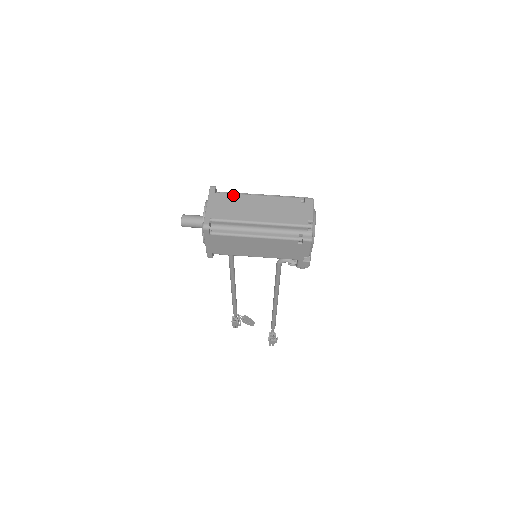
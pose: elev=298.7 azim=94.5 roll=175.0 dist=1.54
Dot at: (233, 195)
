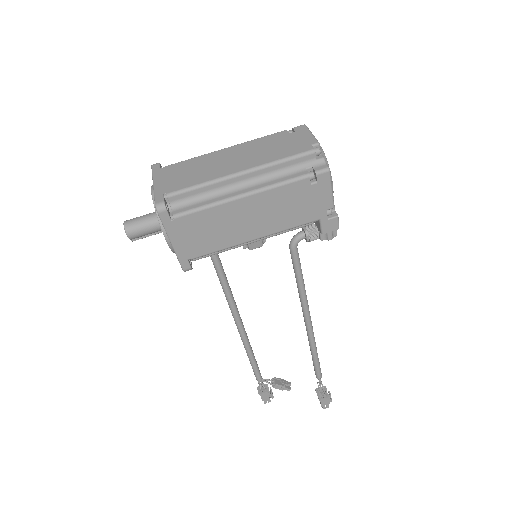
Dot at: (188, 161)
